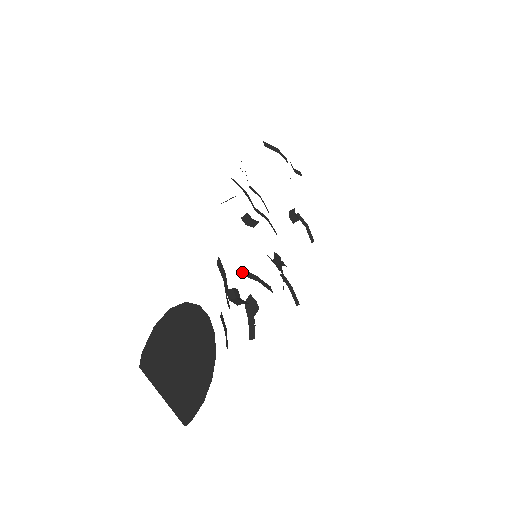
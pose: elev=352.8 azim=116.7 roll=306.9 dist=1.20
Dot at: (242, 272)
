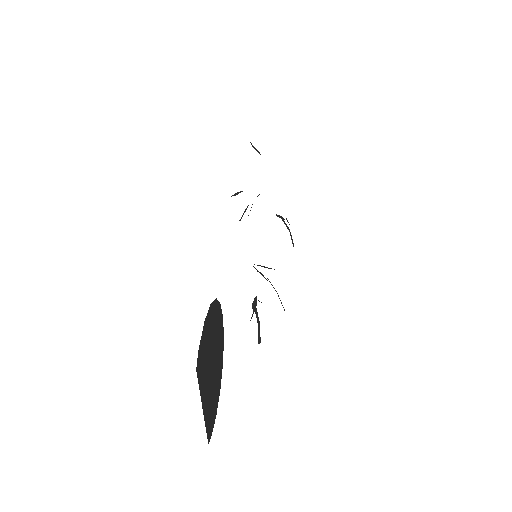
Dot at: occluded
